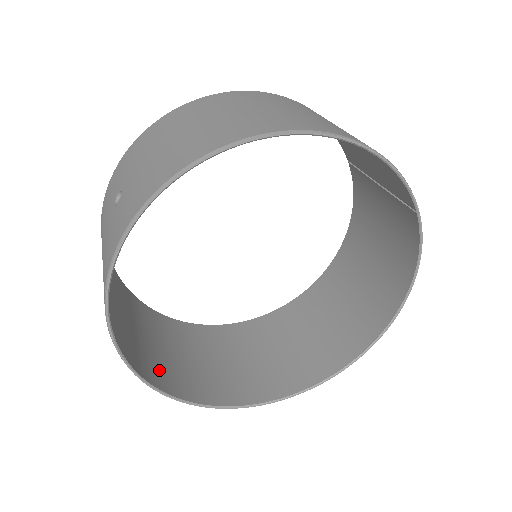
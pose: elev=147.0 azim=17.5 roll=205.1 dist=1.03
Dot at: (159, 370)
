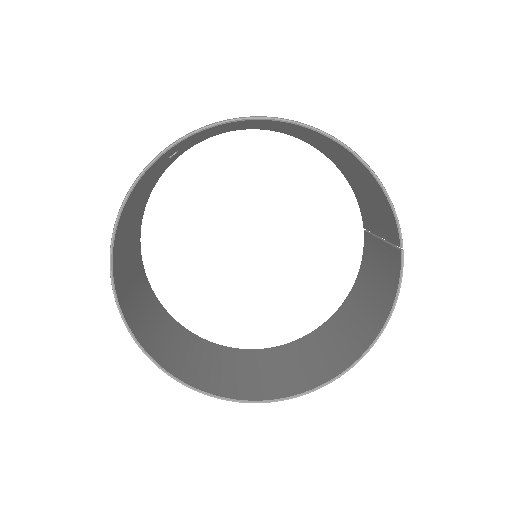
Dot at: (132, 311)
